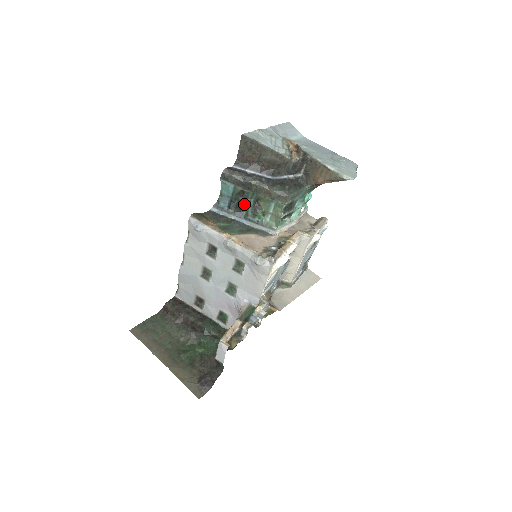
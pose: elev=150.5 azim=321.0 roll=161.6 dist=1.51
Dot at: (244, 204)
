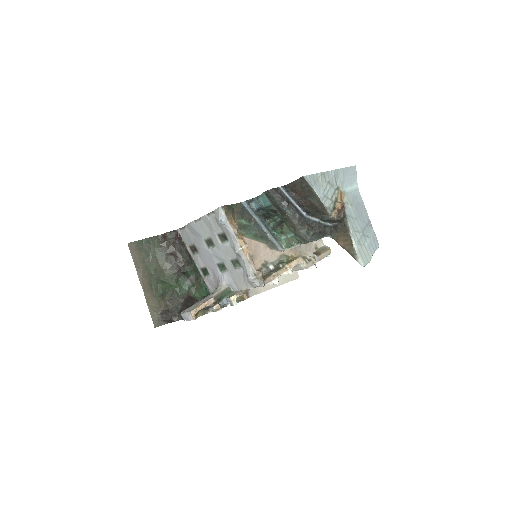
Dot at: (271, 217)
